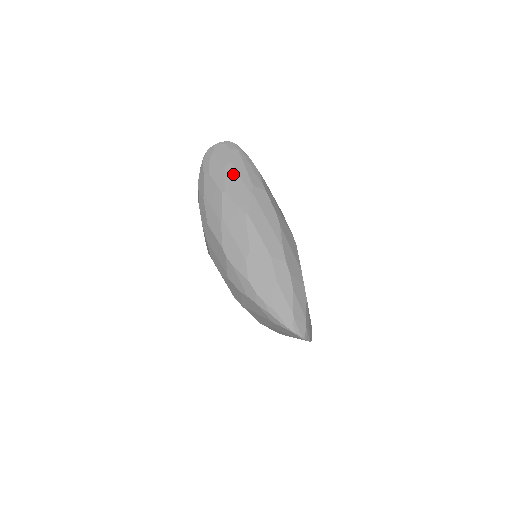
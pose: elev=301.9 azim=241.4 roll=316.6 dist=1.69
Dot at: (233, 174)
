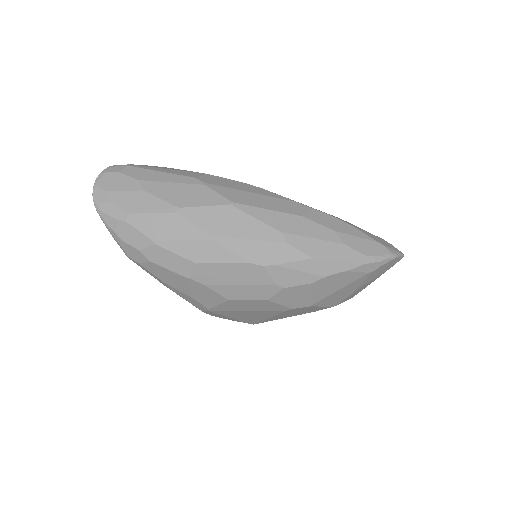
Dot at: (161, 187)
